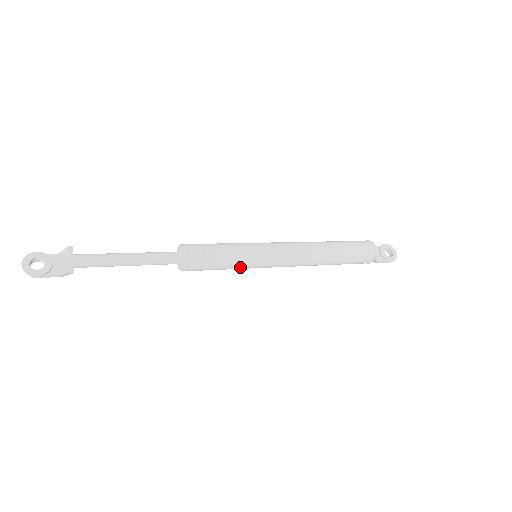
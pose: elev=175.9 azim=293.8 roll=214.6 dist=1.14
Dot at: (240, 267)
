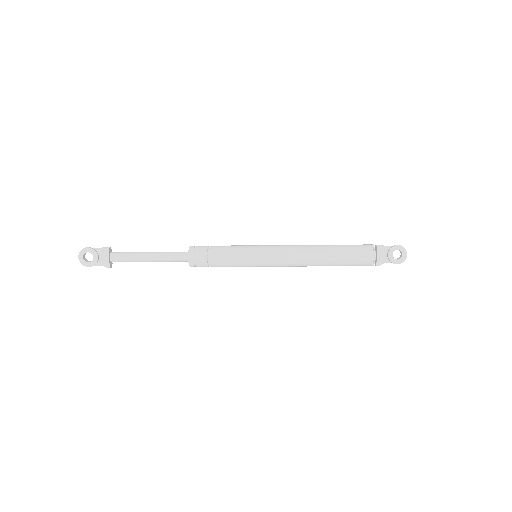
Dot at: (239, 266)
